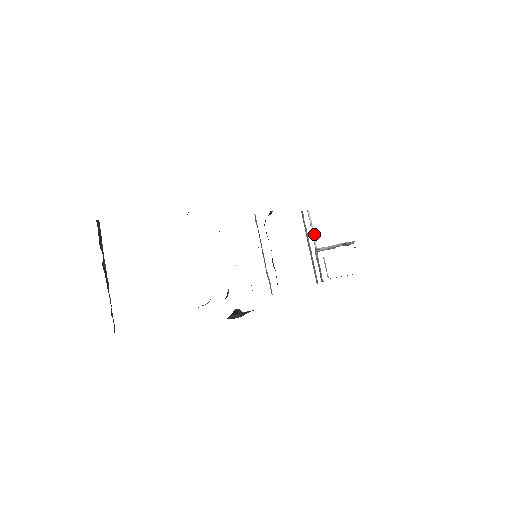
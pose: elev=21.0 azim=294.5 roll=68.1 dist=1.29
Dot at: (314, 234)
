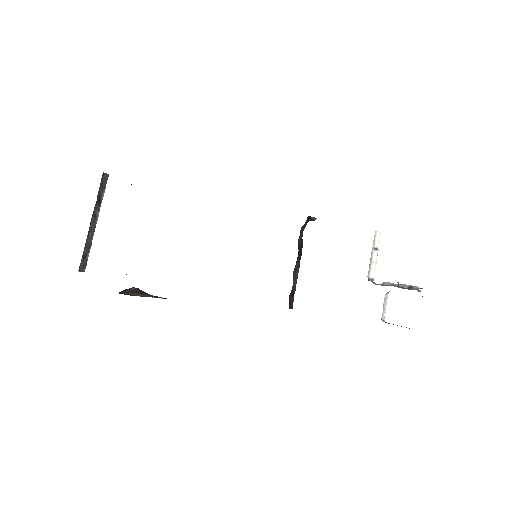
Dot at: (376, 262)
